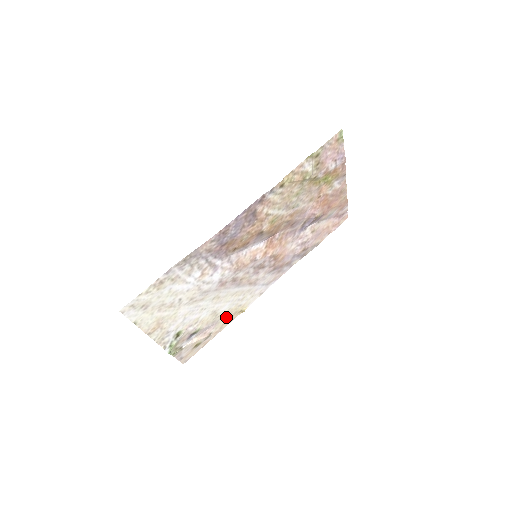
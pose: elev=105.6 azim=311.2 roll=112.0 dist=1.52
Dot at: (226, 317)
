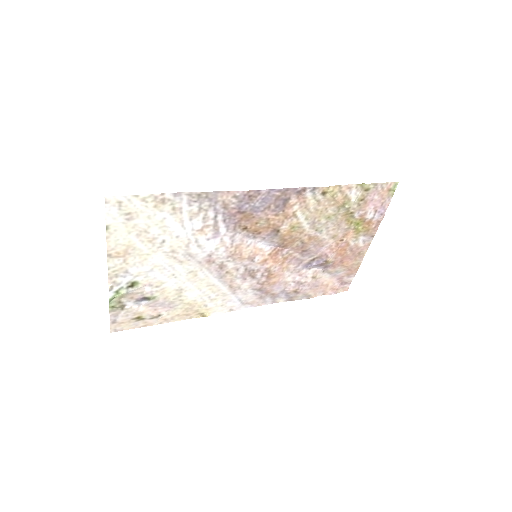
Dot at: (185, 308)
